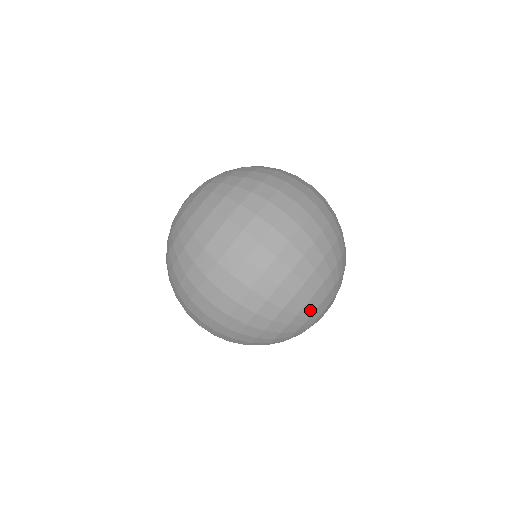
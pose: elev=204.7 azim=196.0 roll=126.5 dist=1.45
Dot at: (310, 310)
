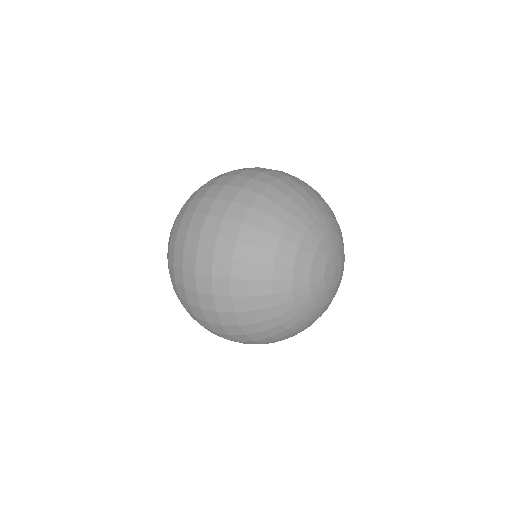
Dot at: (285, 294)
